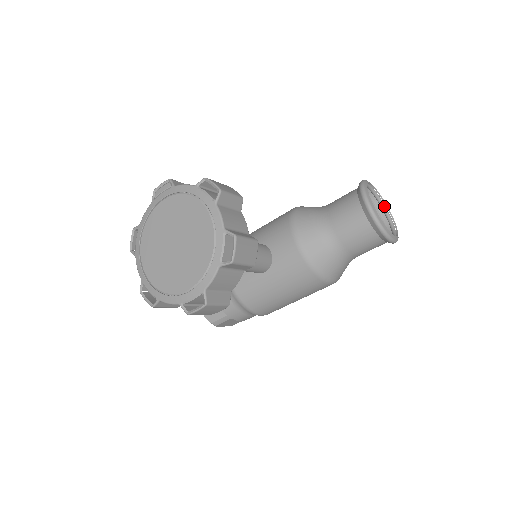
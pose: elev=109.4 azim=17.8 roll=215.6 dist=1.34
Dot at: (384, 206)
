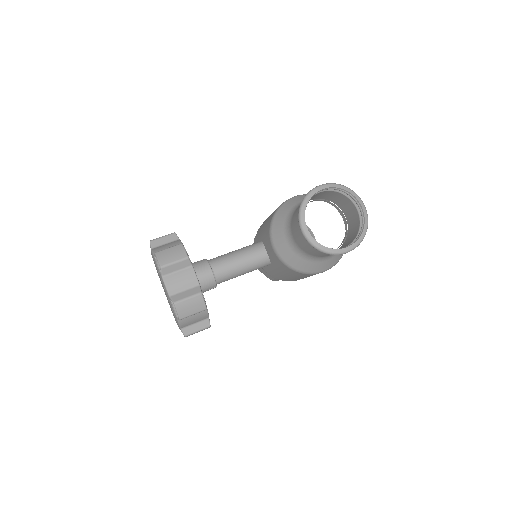
Dot at: (354, 198)
